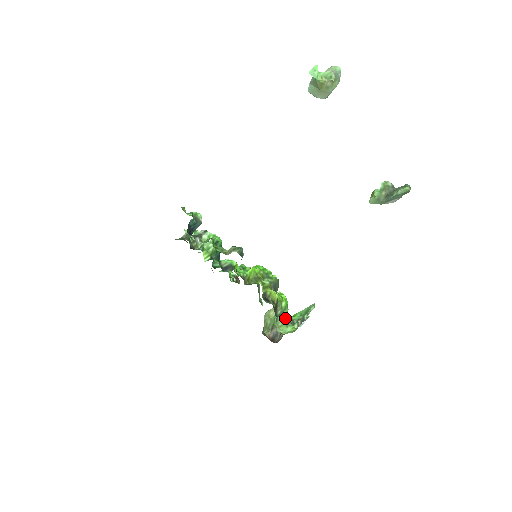
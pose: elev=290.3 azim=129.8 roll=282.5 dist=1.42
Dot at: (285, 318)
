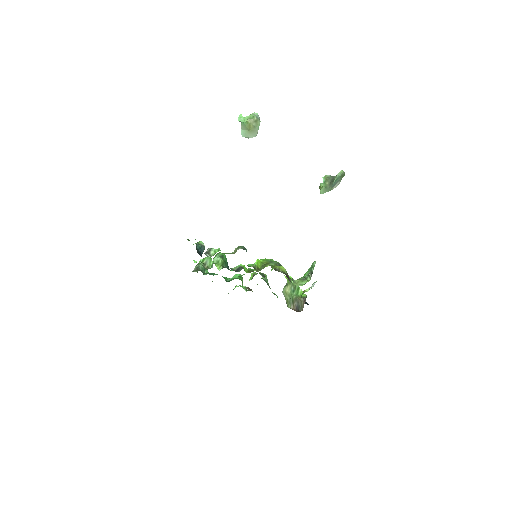
Dot at: (298, 279)
